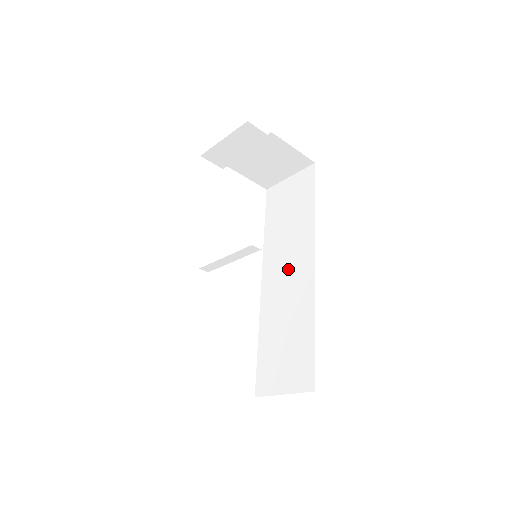
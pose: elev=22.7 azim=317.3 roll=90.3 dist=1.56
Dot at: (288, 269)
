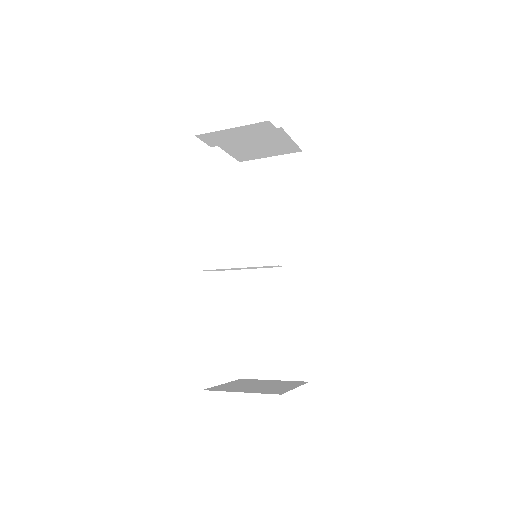
Dot at: (274, 261)
